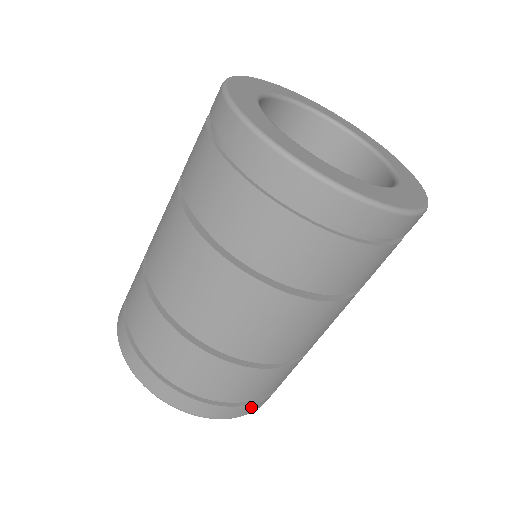
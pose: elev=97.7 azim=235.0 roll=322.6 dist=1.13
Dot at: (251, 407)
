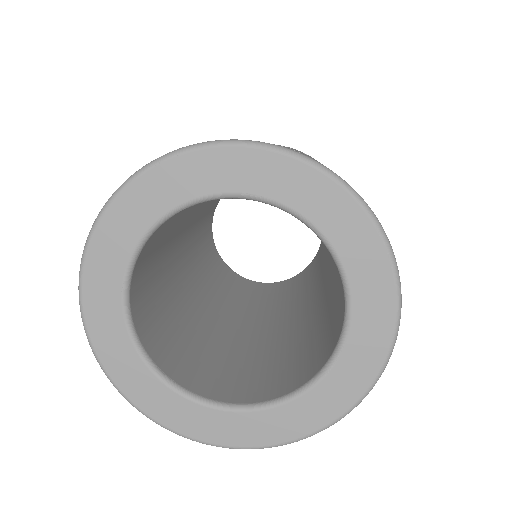
Dot at: occluded
